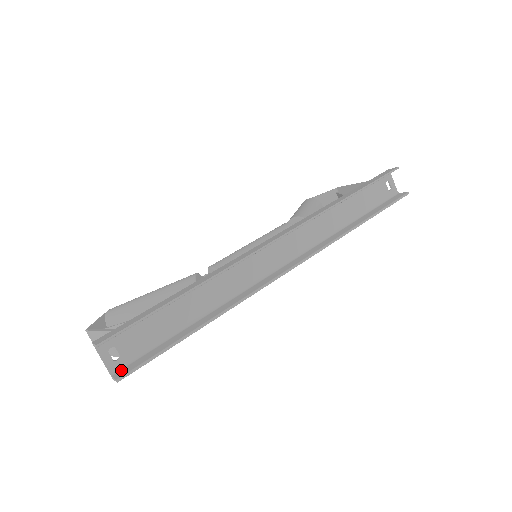
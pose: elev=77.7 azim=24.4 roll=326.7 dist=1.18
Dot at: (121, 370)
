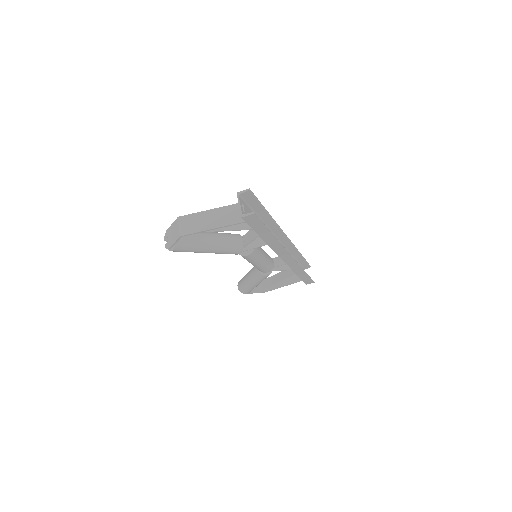
Dot at: (247, 216)
